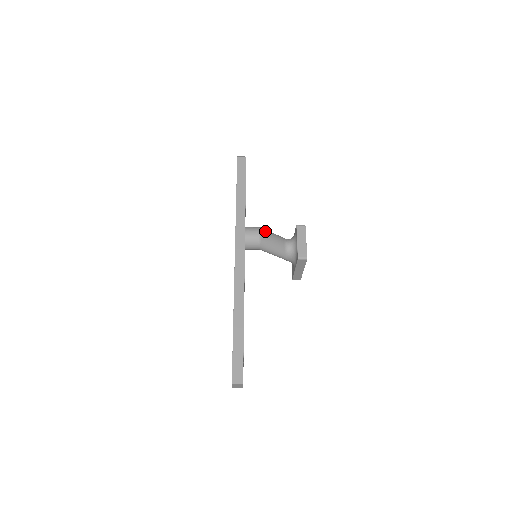
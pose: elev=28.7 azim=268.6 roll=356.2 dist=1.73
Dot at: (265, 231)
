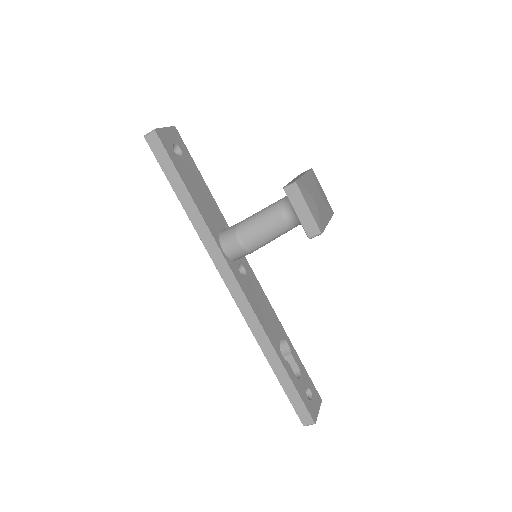
Dot at: (246, 229)
